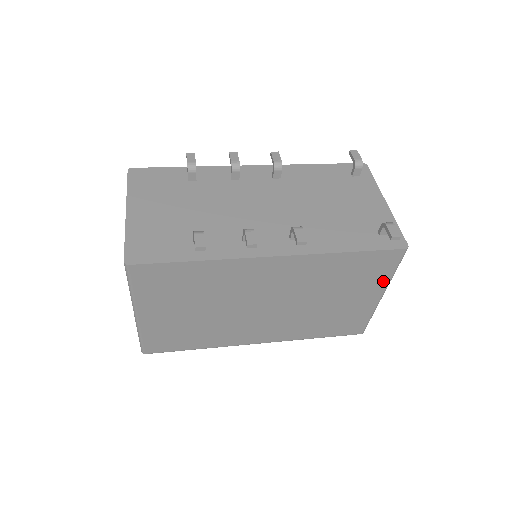
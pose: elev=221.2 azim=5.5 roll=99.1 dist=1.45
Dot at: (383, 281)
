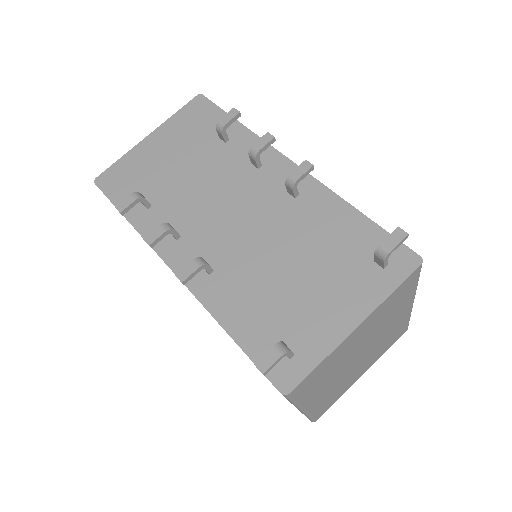
Dot at: occluded
